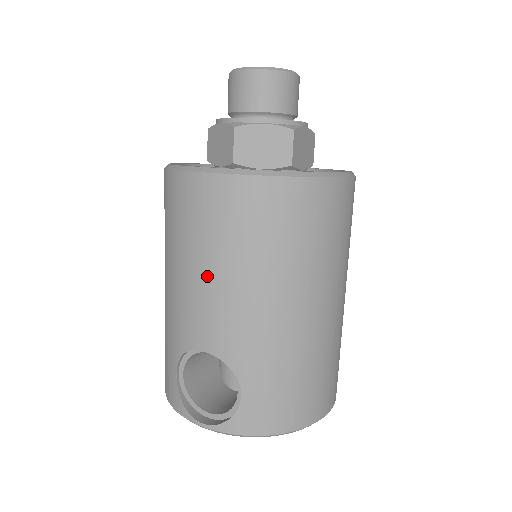
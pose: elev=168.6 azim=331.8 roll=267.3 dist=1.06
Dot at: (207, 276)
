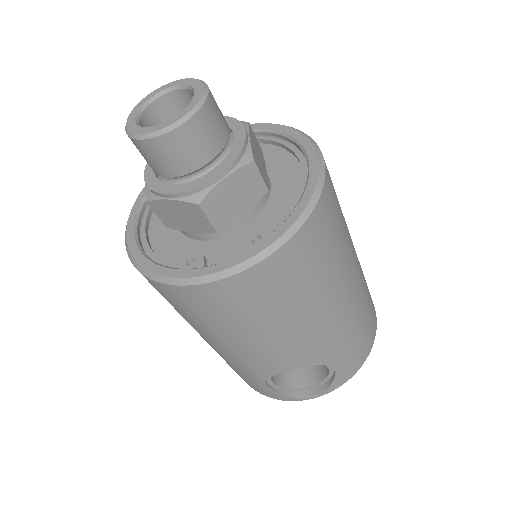
Dot at: (268, 335)
